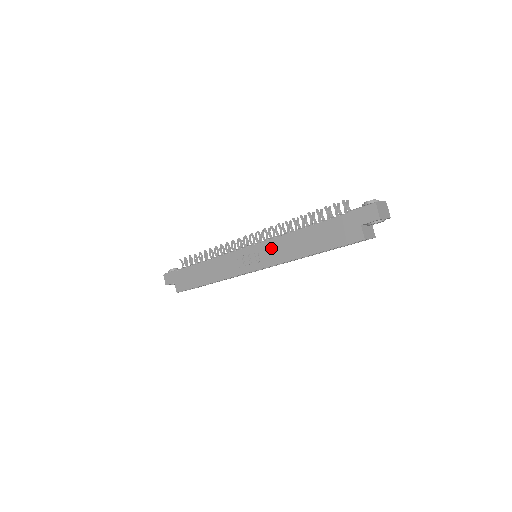
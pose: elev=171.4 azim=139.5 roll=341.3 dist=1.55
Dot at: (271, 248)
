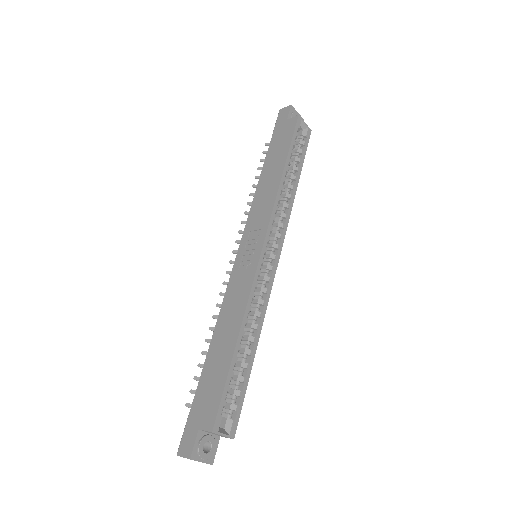
Dot at: (255, 216)
